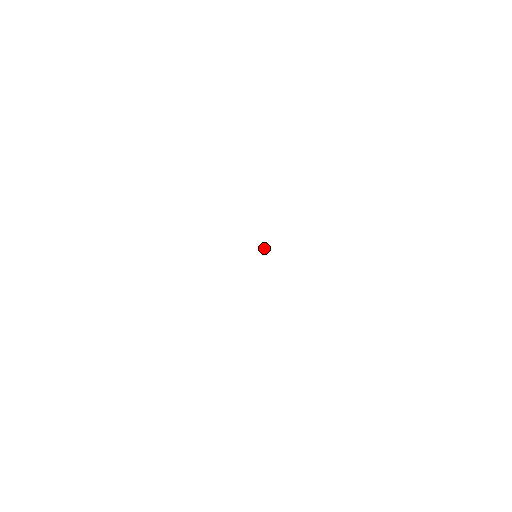
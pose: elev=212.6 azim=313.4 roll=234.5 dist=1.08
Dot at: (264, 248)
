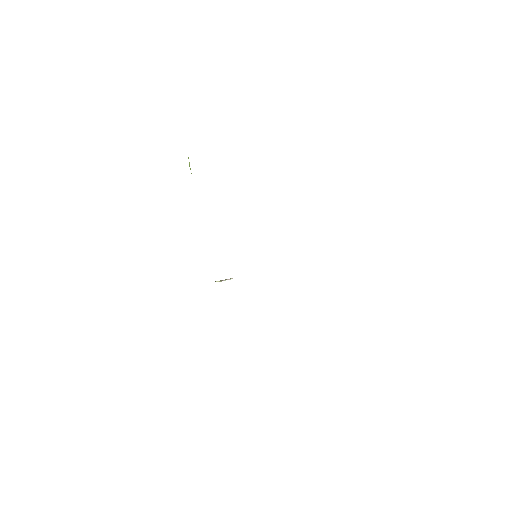
Dot at: (223, 280)
